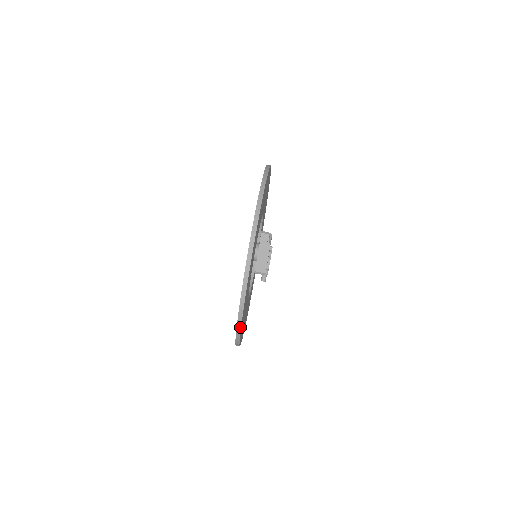
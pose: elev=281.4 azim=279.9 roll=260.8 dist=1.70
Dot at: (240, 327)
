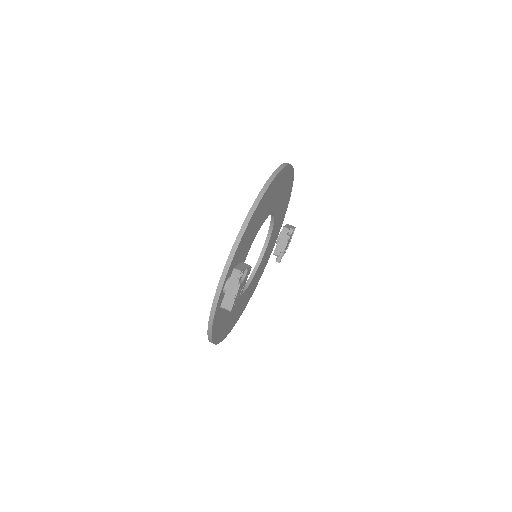
Dot at: (211, 340)
